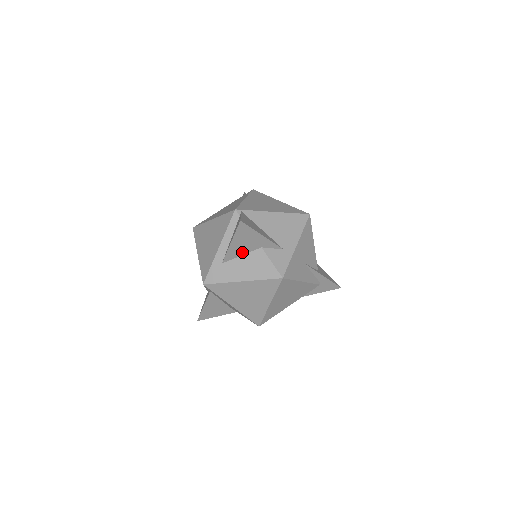
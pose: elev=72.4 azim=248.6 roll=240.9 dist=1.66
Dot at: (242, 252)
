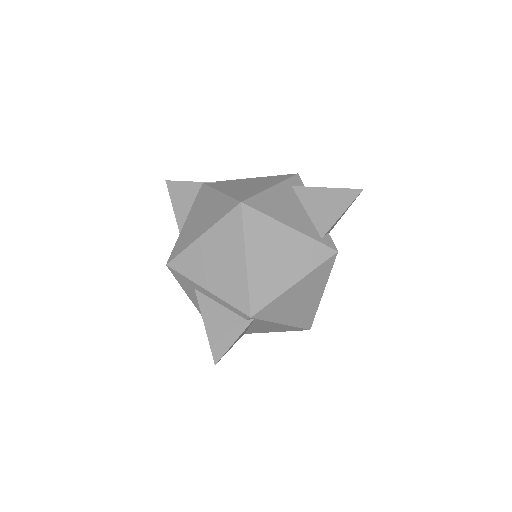
Dot at: occluded
